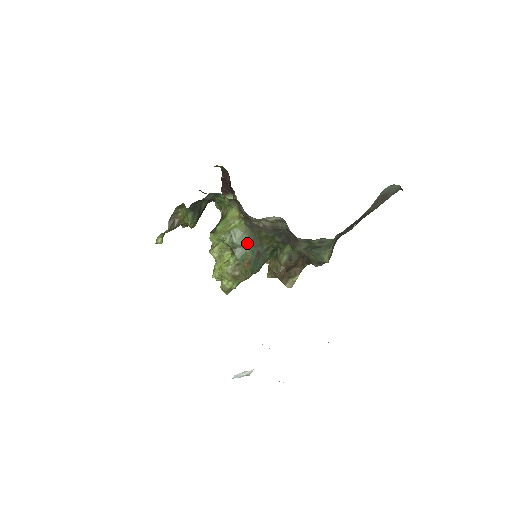
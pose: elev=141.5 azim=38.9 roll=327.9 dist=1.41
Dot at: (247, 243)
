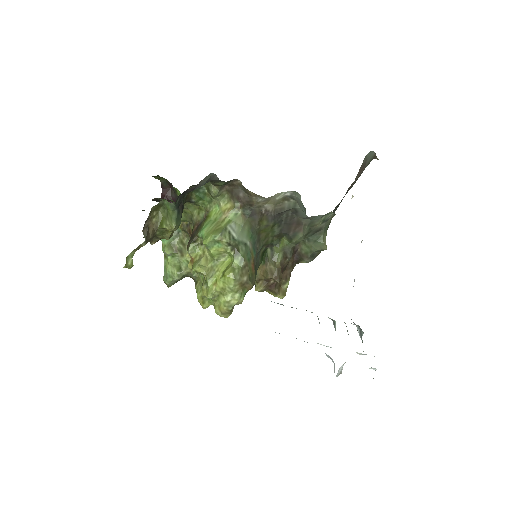
Dot at: (248, 238)
